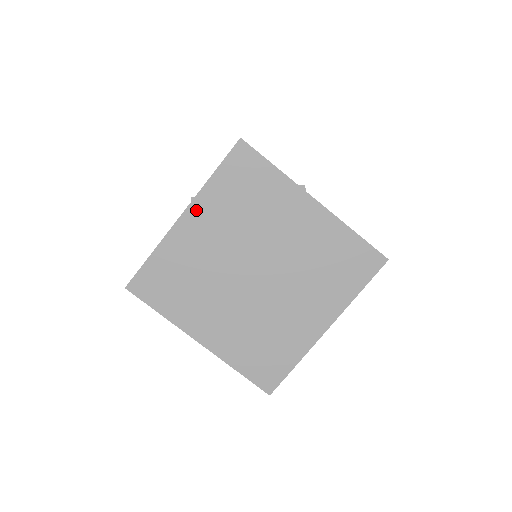
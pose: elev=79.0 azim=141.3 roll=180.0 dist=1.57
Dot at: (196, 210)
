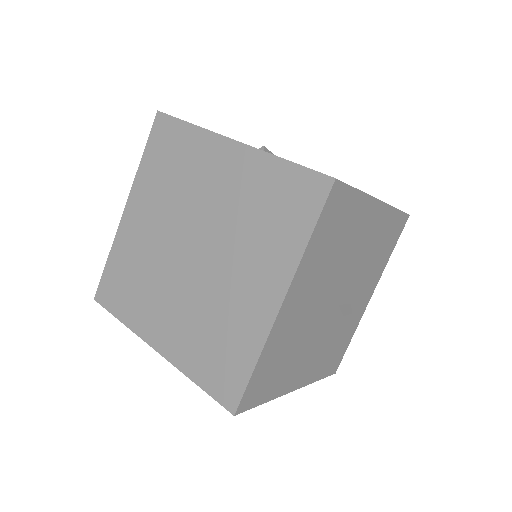
Dot at: (134, 199)
